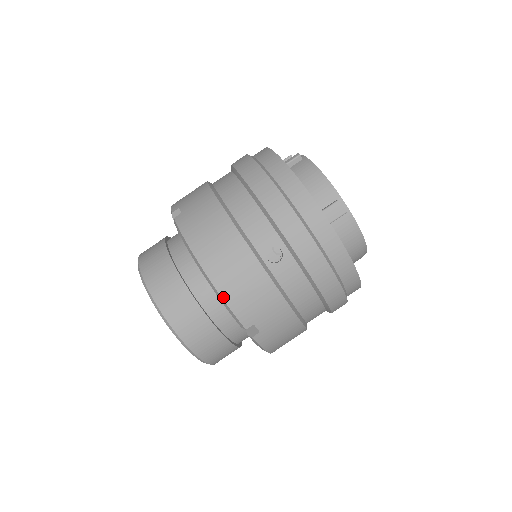
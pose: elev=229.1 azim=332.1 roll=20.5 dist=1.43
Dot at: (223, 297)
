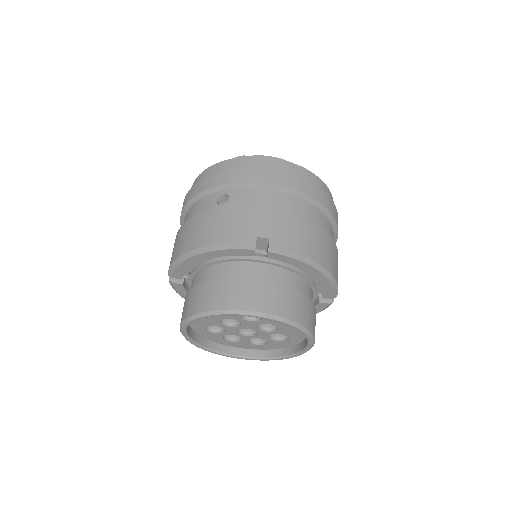
Dot at: (216, 244)
